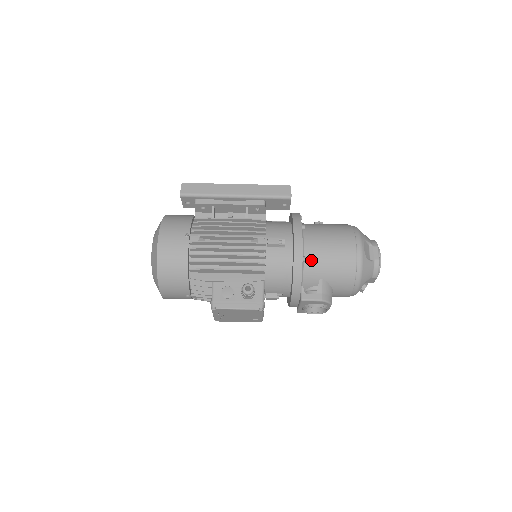
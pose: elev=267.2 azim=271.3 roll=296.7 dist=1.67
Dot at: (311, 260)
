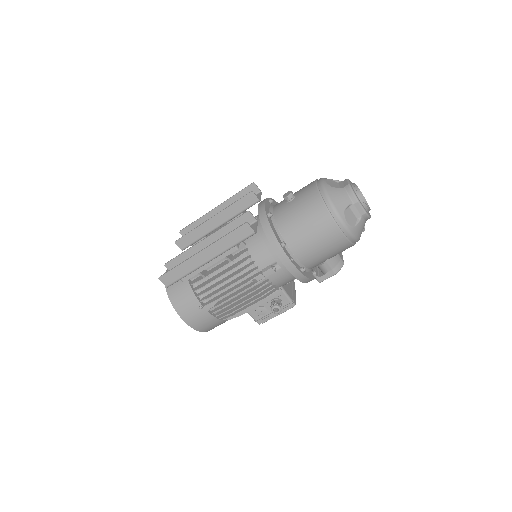
Dot at: (308, 261)
